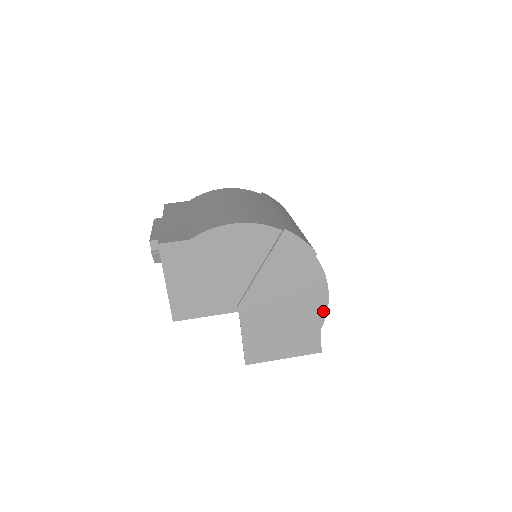
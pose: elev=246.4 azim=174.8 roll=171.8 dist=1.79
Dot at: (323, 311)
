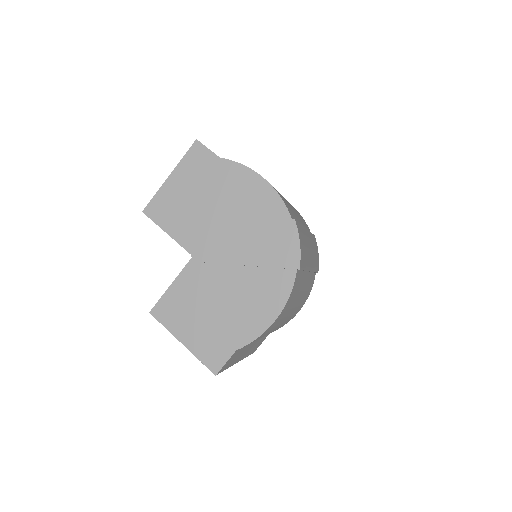
Dot at: (255, 333)
